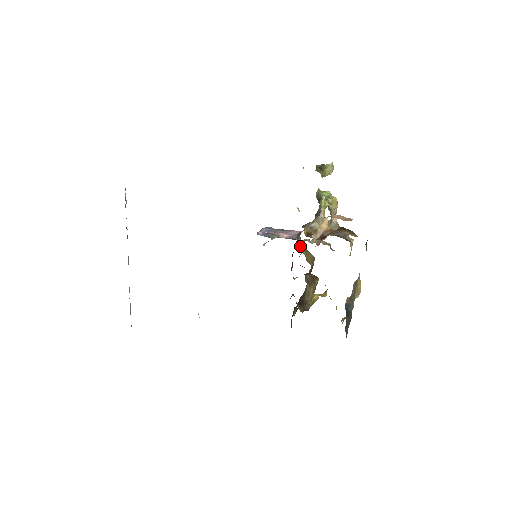
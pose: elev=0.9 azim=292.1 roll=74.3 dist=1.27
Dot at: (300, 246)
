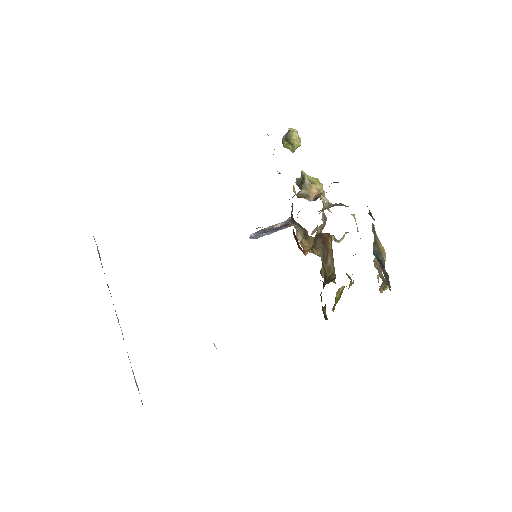
Dot at: (300, 236)
